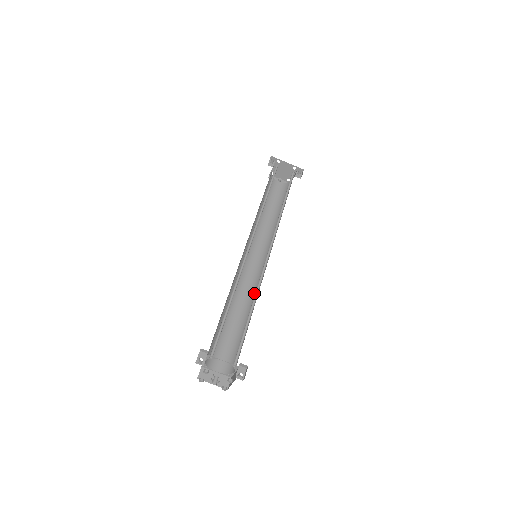
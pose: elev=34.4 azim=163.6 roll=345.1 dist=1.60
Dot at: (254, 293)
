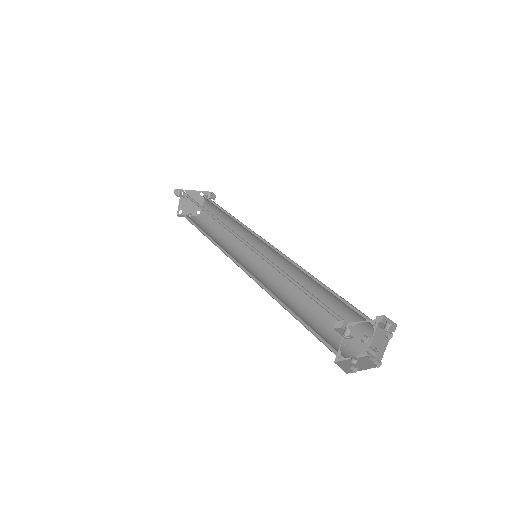
Dot at: (289, 285)
